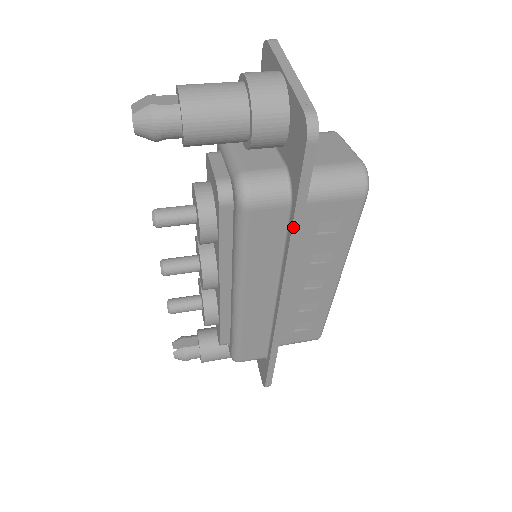
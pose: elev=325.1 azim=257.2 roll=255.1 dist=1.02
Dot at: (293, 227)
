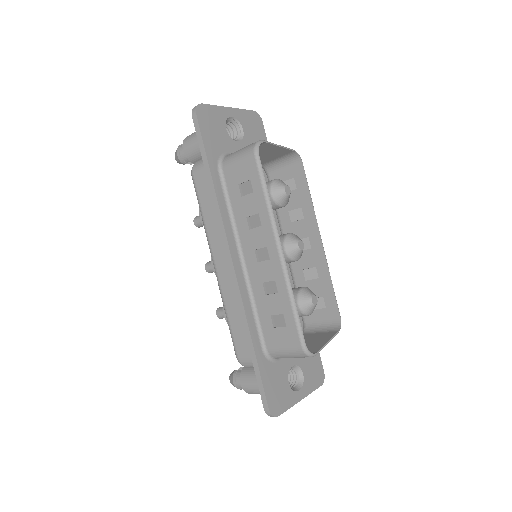
Dot at: (208, 179)
